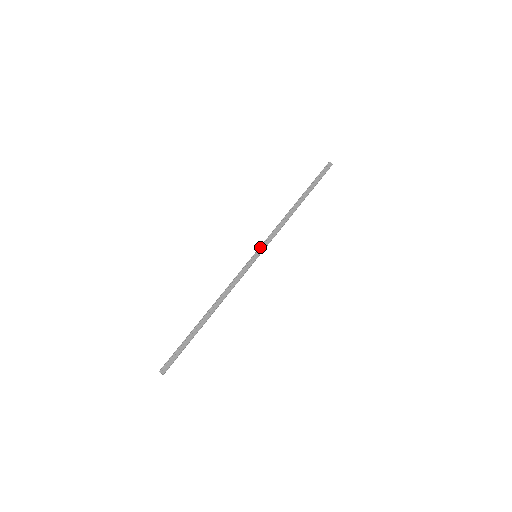
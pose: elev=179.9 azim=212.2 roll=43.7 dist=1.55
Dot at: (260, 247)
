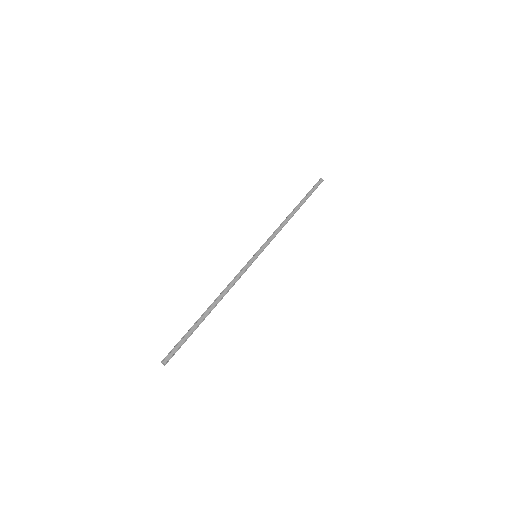
Dot at: occluded
